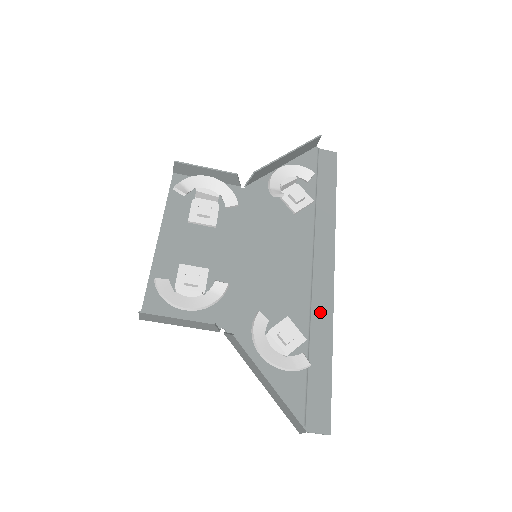
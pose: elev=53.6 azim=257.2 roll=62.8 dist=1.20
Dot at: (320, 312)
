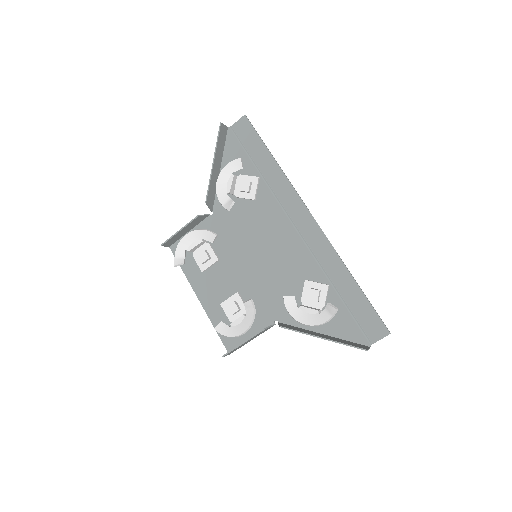
Dot at: (324, 256)
